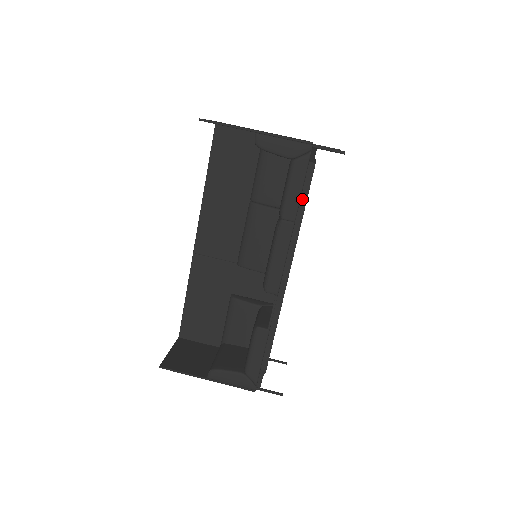
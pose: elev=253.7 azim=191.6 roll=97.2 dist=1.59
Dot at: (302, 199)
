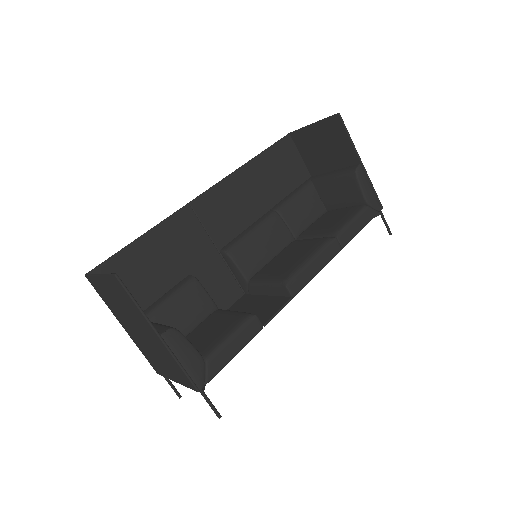
Dot at: occluded
